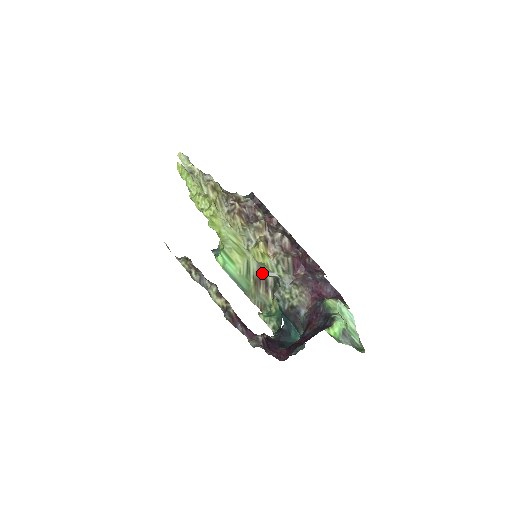
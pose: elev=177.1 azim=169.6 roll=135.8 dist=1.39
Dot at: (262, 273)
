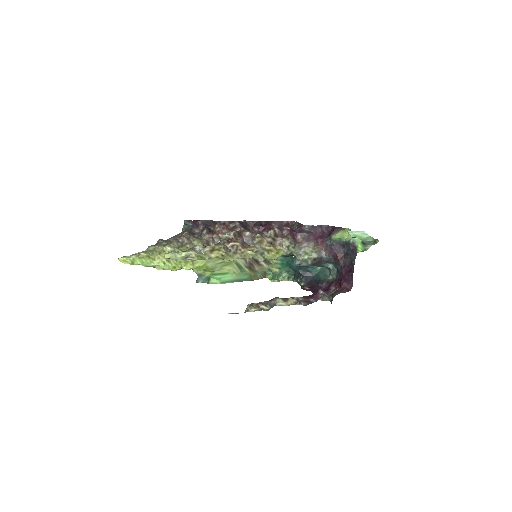
Dot at: (249, 259)
